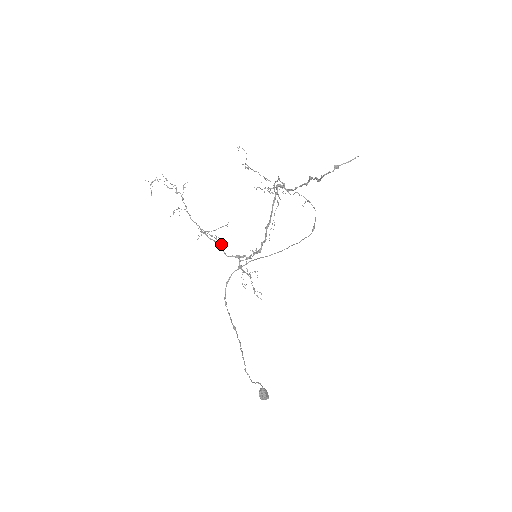
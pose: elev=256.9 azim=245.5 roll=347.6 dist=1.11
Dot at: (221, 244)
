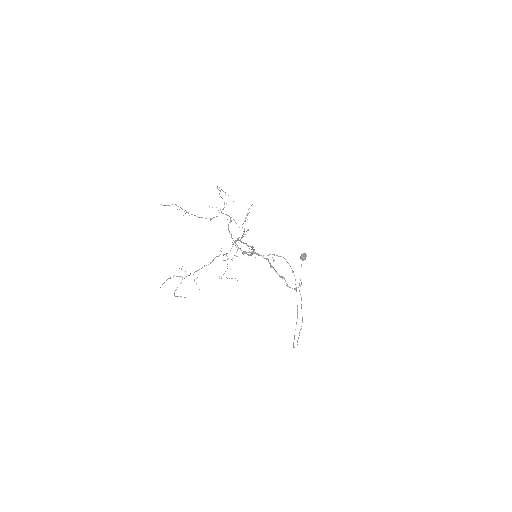
Dot at: occluded
